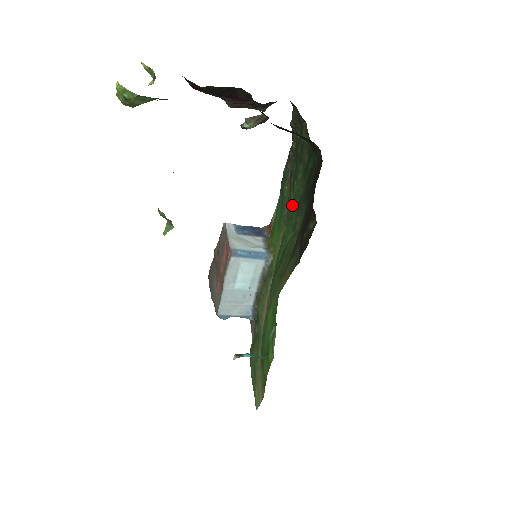
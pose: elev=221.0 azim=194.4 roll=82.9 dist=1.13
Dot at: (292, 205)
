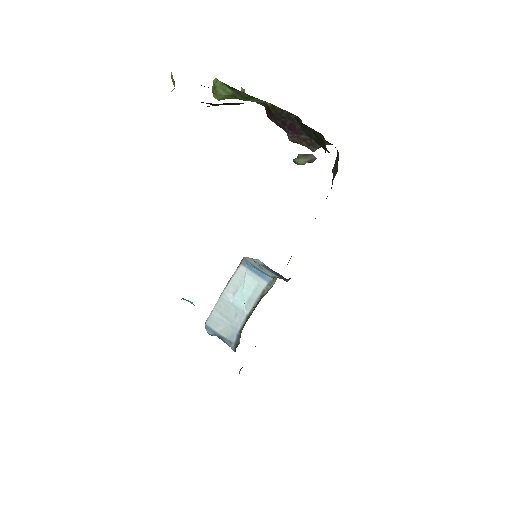
Dot at: occluded
